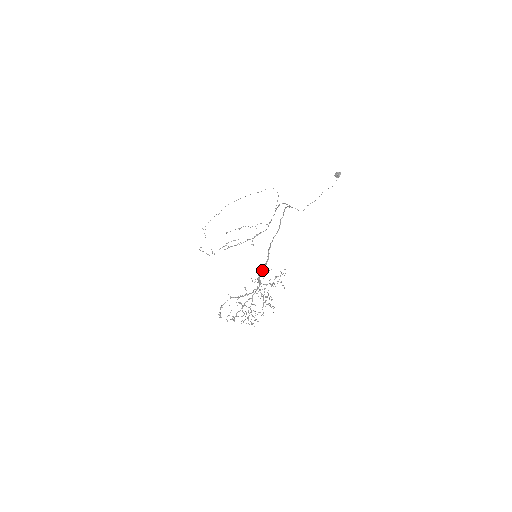
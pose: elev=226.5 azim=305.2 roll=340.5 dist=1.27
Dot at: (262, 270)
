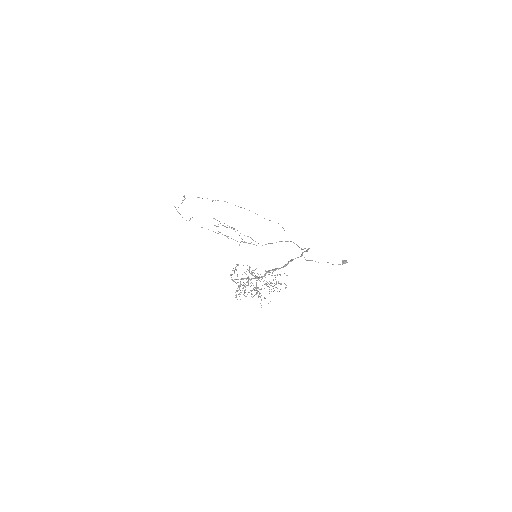
Dot at: (274, 269)
